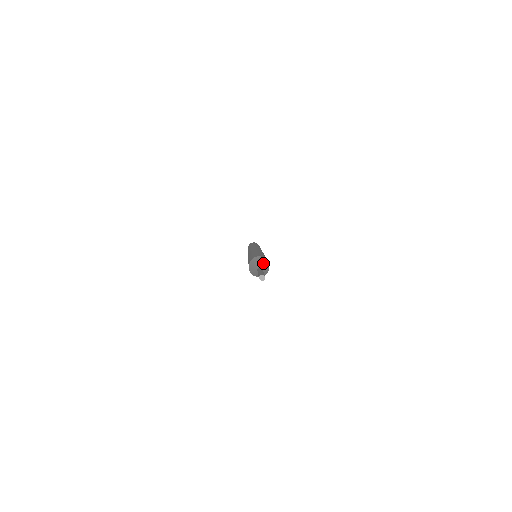
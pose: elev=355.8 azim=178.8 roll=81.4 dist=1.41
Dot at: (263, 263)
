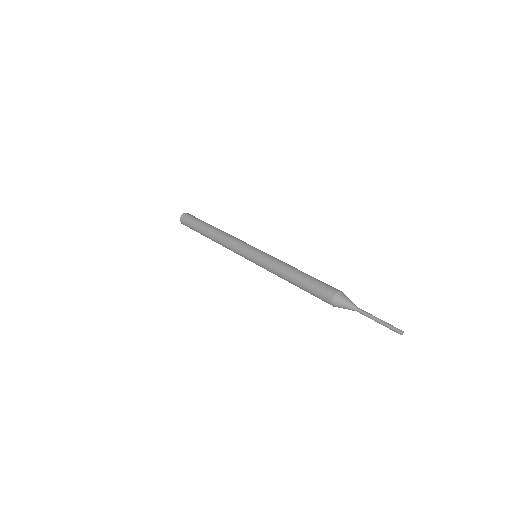
Dot at: (347, 301)
